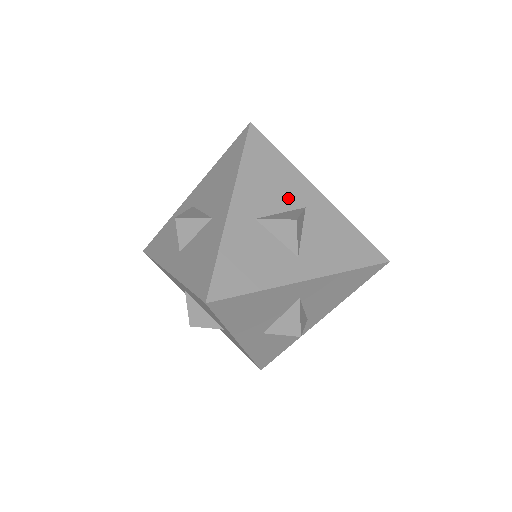
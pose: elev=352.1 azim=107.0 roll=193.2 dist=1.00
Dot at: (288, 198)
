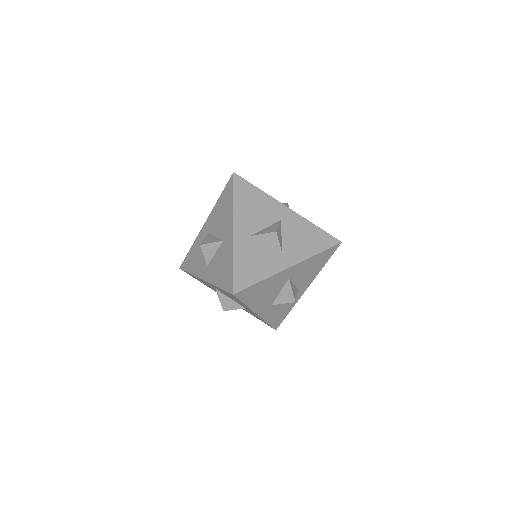
Dot at: (268, 217)
